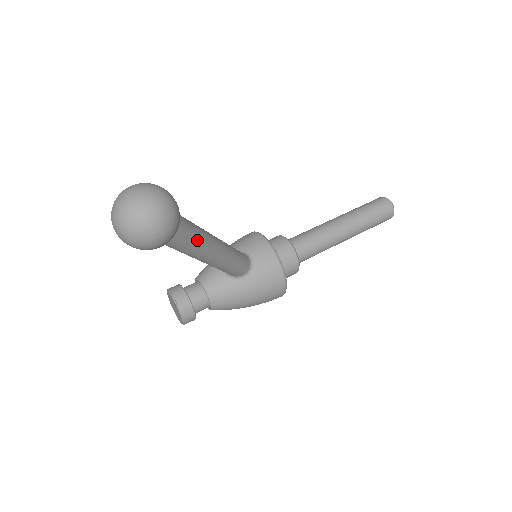
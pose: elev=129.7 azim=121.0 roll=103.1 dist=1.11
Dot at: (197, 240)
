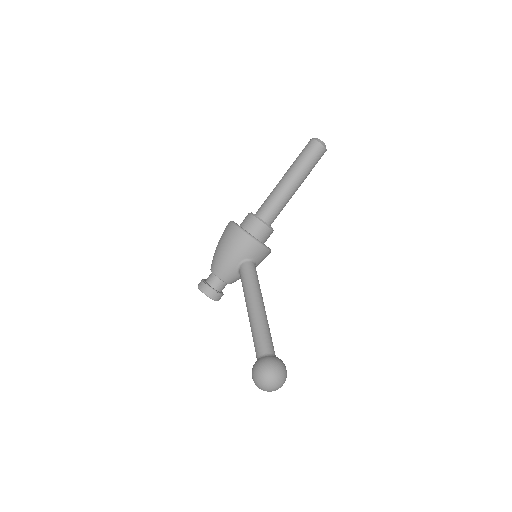
Dot at: occluded
